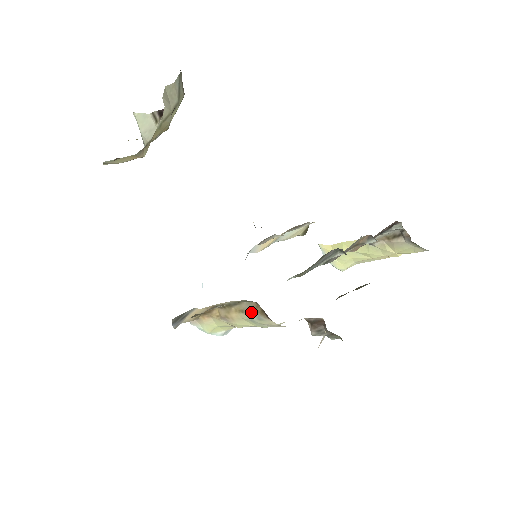
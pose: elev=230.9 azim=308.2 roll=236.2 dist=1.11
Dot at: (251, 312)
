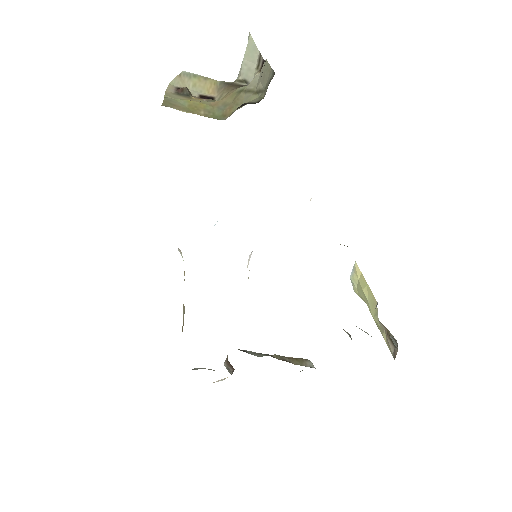
Dot at: (183, 319)
